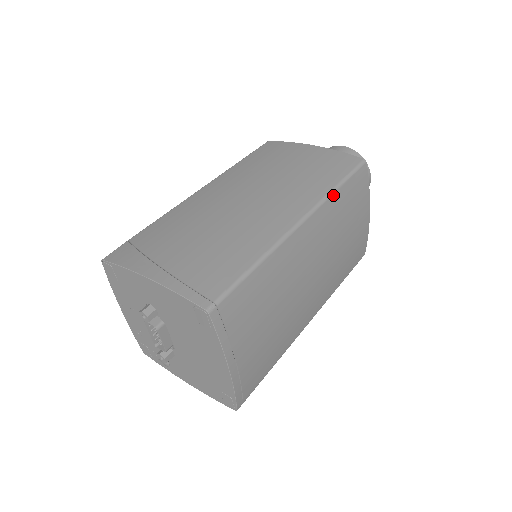
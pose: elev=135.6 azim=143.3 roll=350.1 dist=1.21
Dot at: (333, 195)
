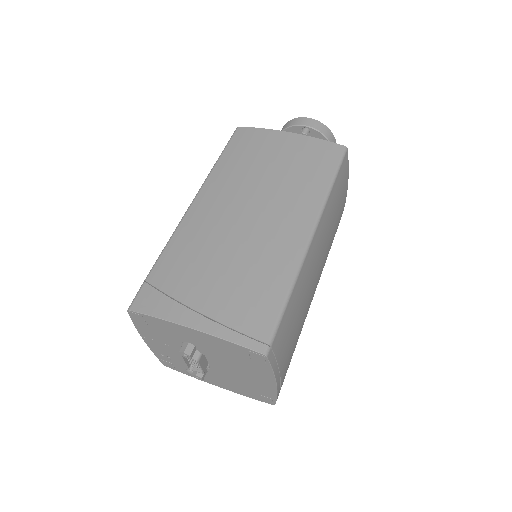
Dot at: (330, 195)
